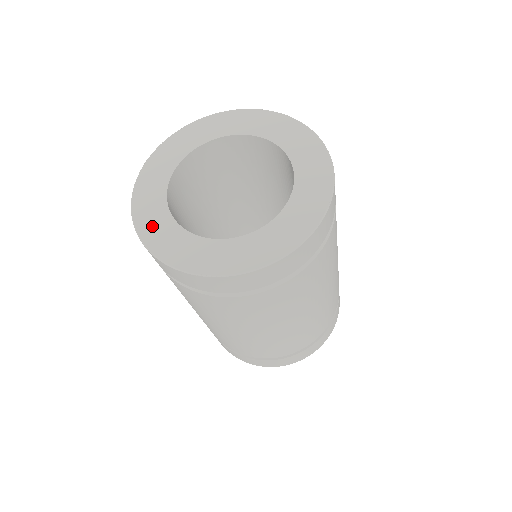
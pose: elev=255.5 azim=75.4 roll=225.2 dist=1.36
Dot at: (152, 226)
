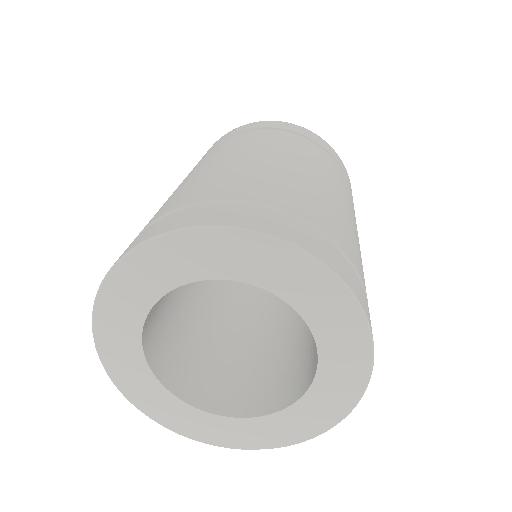
Dot at: (167, 414)
